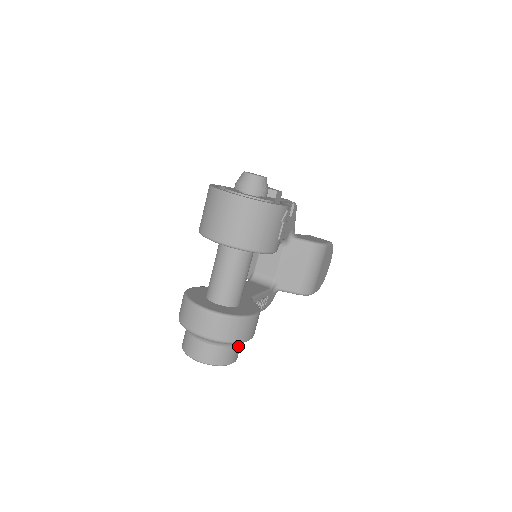
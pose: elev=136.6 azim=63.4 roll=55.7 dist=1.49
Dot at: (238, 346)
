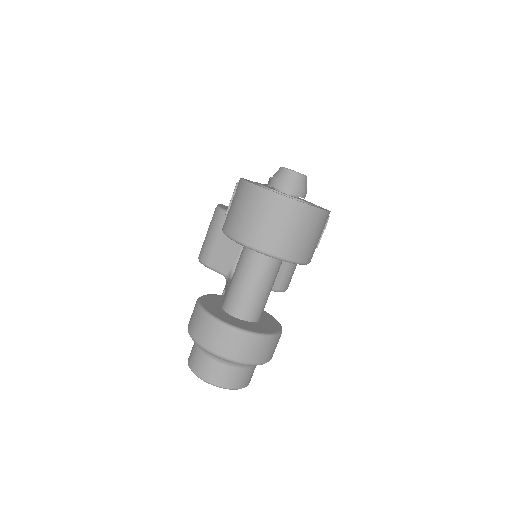
Dot at: occluded
